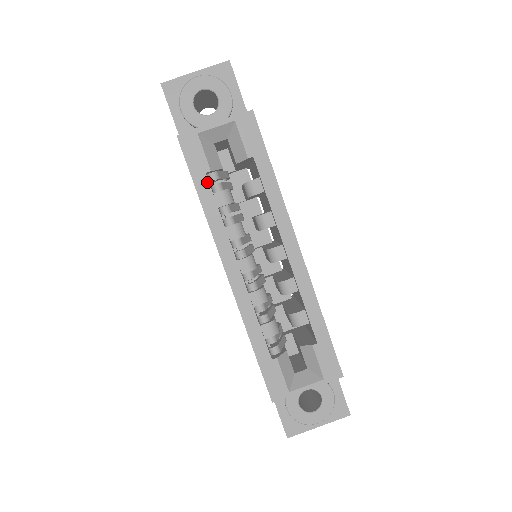
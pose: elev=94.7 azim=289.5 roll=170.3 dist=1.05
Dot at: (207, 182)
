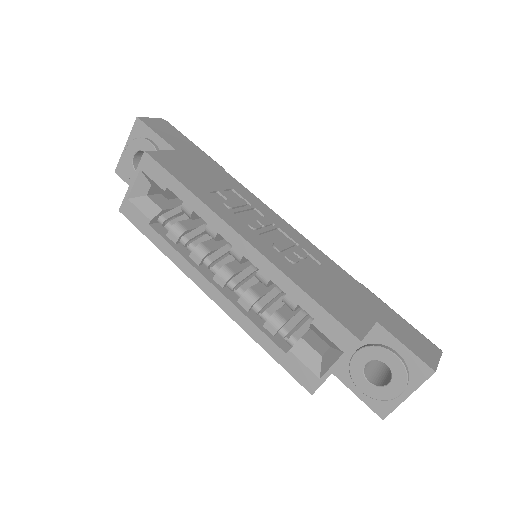
Dot at: (153, 231)
